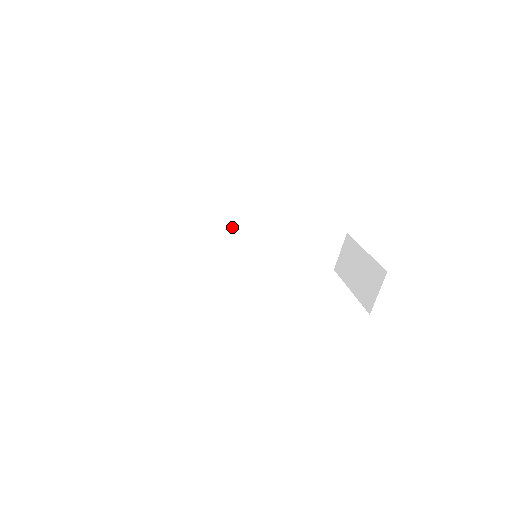
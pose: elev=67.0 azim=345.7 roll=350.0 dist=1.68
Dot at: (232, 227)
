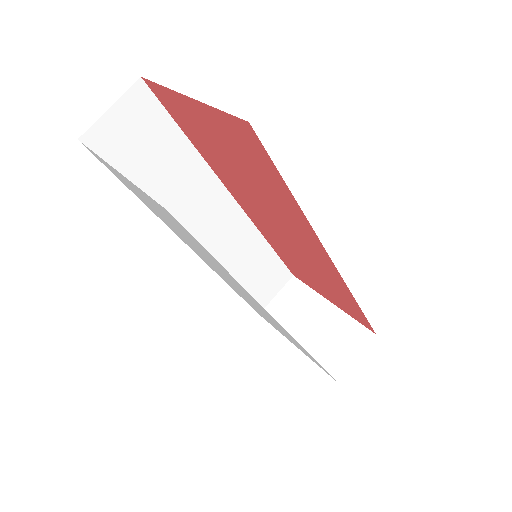
Dot at: (210, 203)
